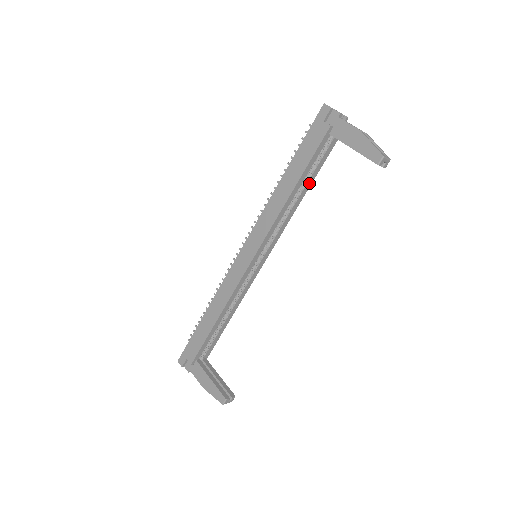
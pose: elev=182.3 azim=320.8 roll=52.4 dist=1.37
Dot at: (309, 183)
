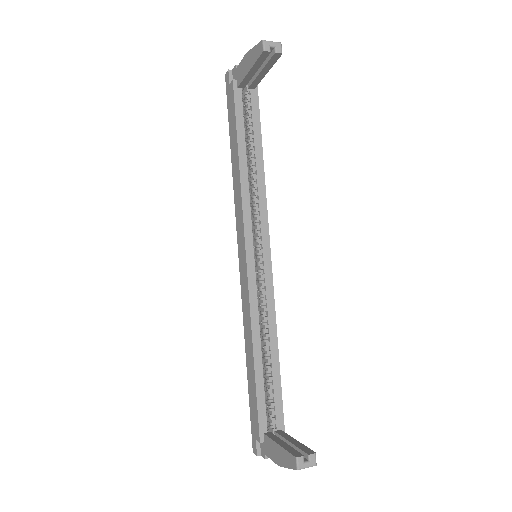
Dot at: (258, 146)
